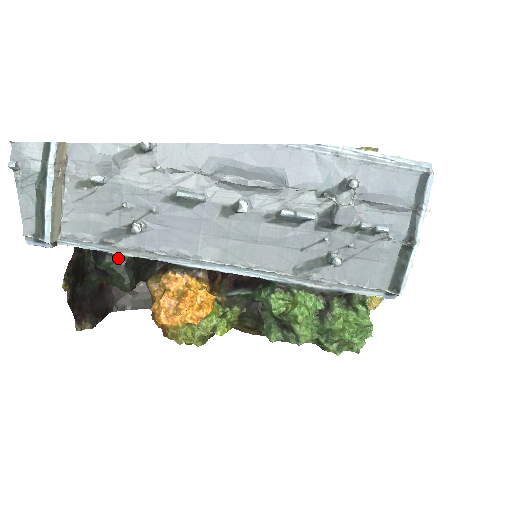
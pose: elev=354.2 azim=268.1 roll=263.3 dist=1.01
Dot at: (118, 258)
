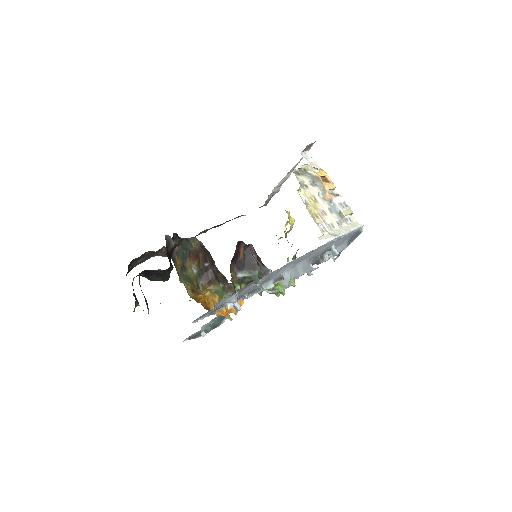
Dot at: (166, 274)
